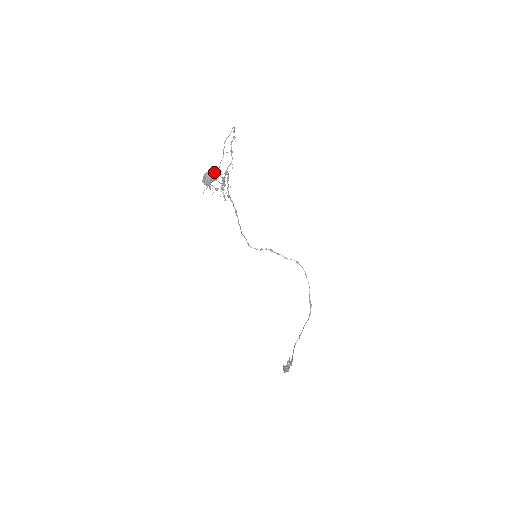
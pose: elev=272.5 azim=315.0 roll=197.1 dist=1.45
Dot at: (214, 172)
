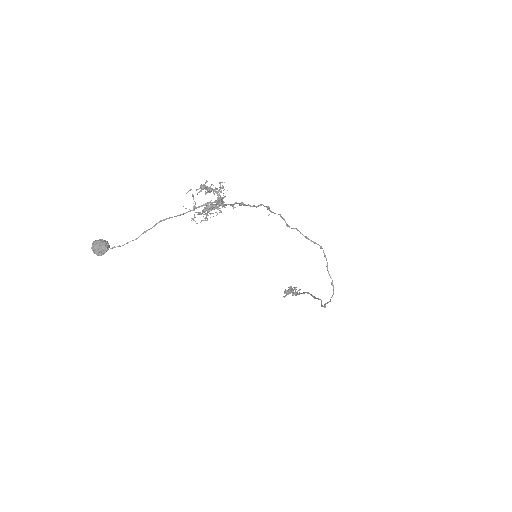
Dot at: (100, 252)
